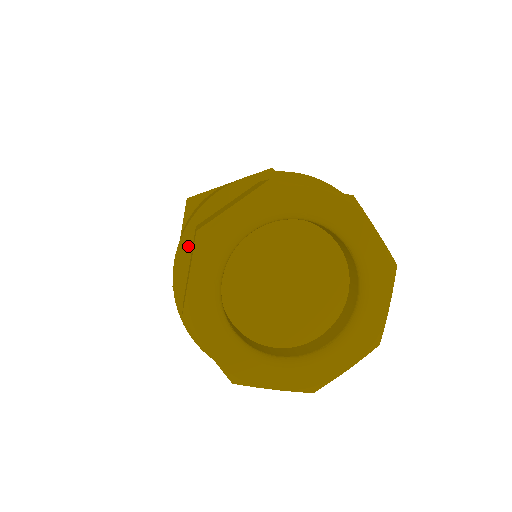
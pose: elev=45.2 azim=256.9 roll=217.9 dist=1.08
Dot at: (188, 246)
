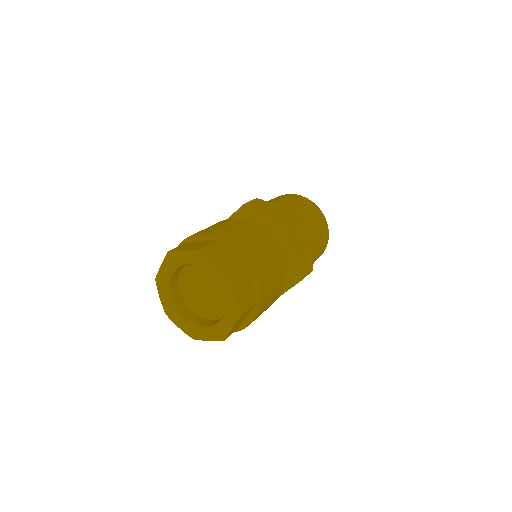
Dot at: occluded
